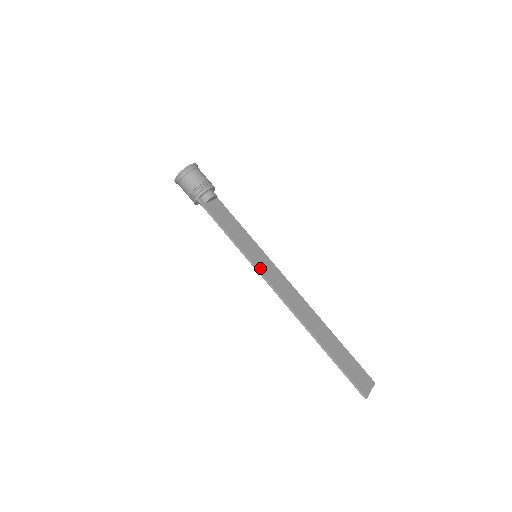
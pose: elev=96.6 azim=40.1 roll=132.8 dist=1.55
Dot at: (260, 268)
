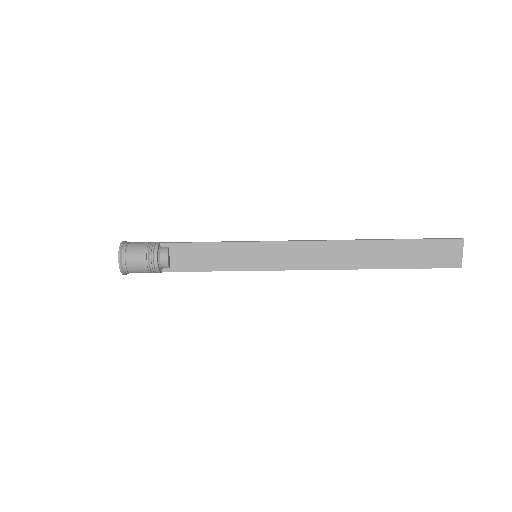
Dot at: (271, 267)
